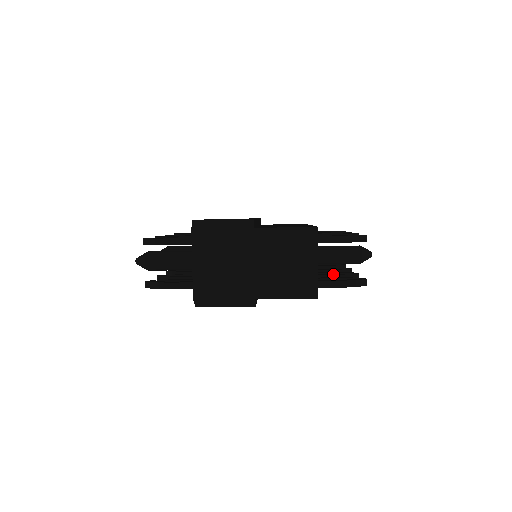
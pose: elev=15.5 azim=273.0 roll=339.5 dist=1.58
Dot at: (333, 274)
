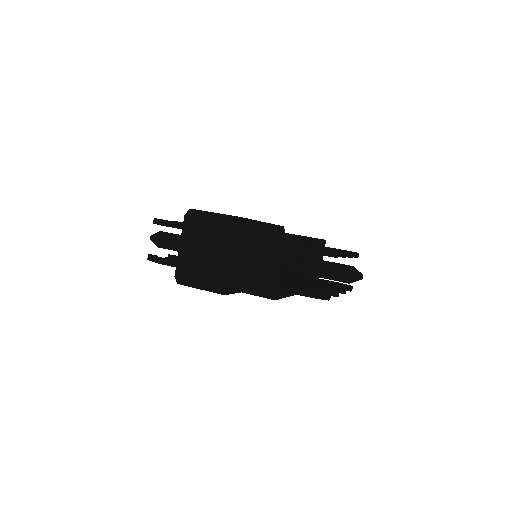
Dot at: occluded
